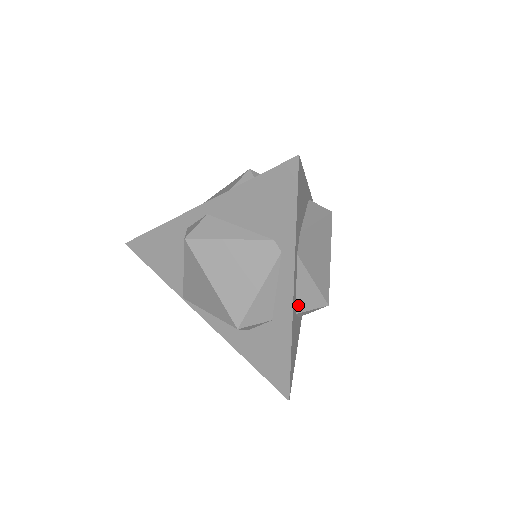
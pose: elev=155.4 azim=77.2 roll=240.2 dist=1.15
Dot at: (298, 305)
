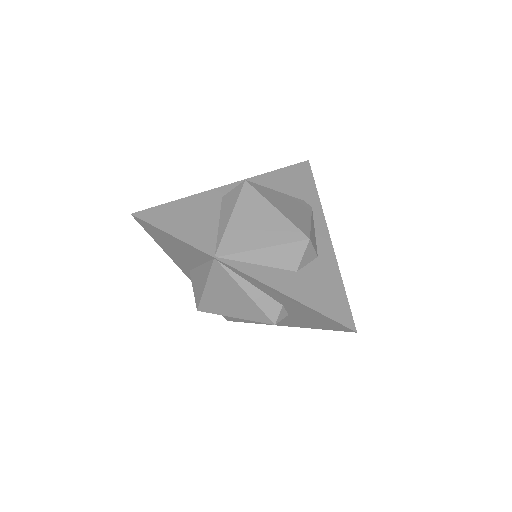
Dot at: occluded
